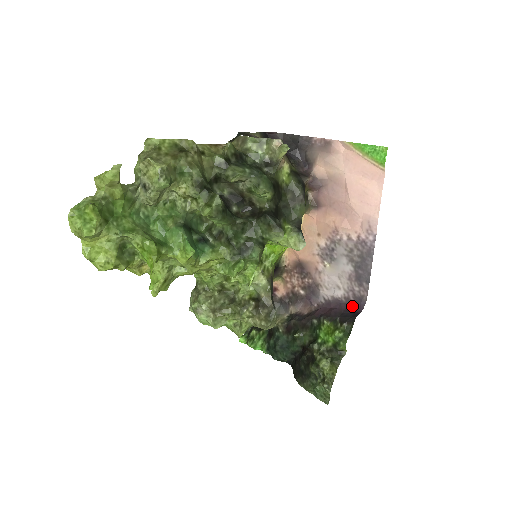
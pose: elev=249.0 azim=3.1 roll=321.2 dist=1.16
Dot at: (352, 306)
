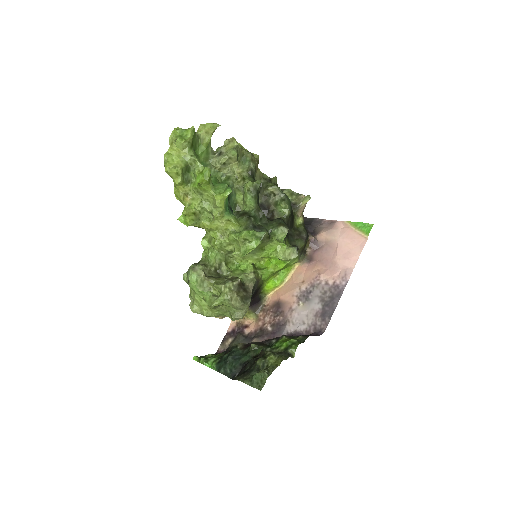
Dot at: occluded
